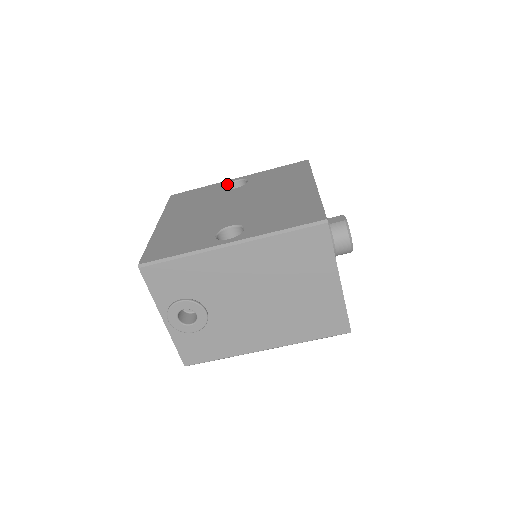
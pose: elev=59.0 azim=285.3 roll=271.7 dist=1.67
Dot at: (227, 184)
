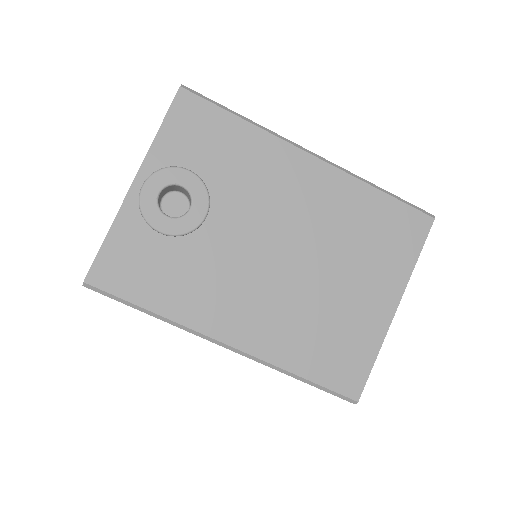
Dot at: occluded
